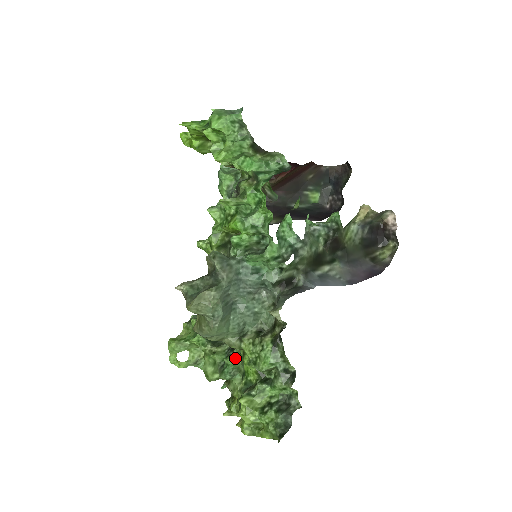
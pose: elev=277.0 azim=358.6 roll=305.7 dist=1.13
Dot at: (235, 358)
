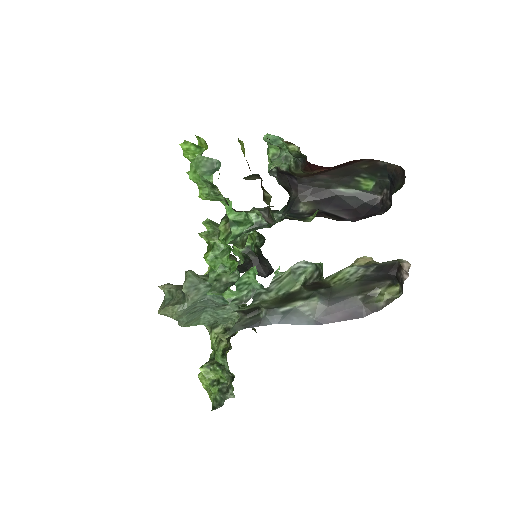
Dot at: occluded
